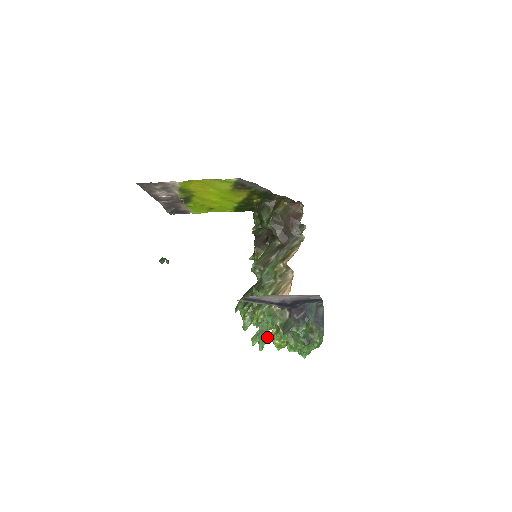
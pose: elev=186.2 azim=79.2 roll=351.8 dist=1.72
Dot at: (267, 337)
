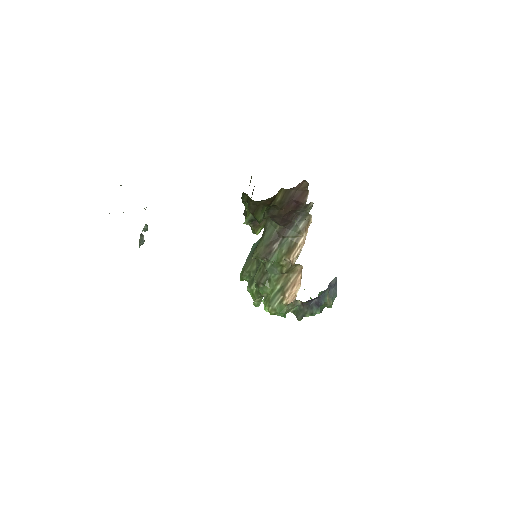
Dot at: occluded
